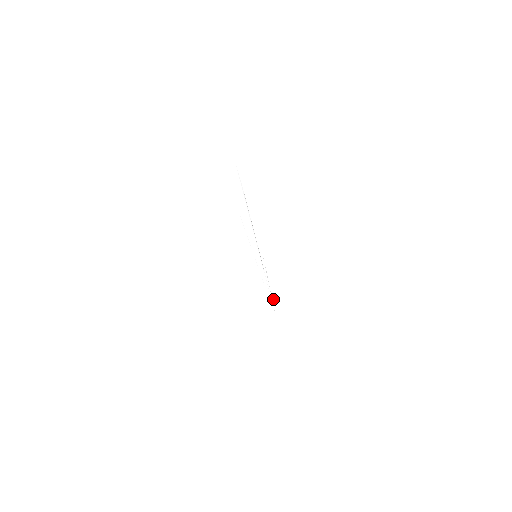
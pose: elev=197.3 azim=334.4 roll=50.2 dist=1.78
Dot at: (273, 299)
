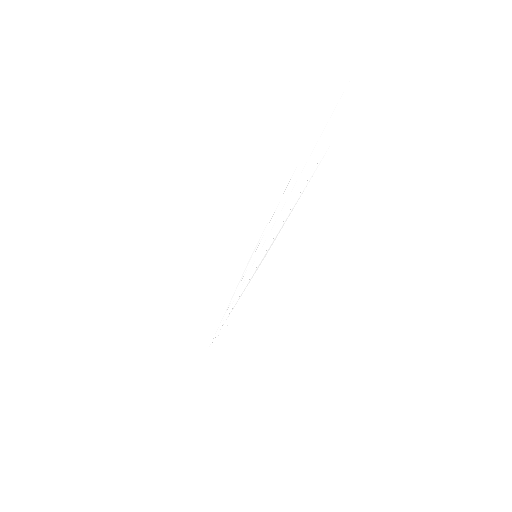
Dot at: (226, 325)
